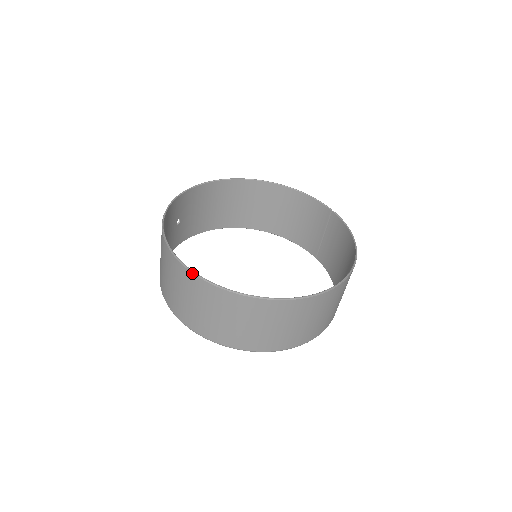
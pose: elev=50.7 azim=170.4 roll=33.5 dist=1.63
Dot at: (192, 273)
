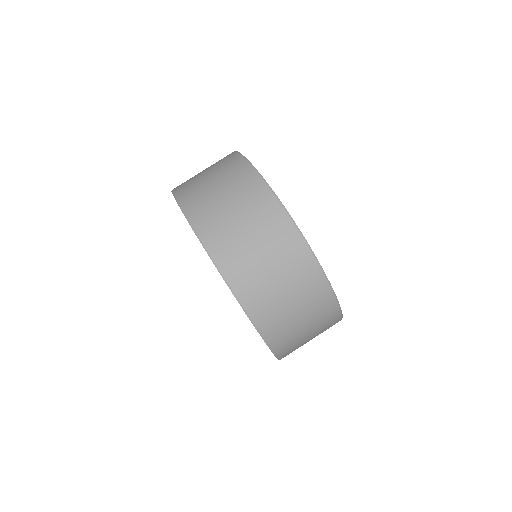
Dot at: (236, 152)
